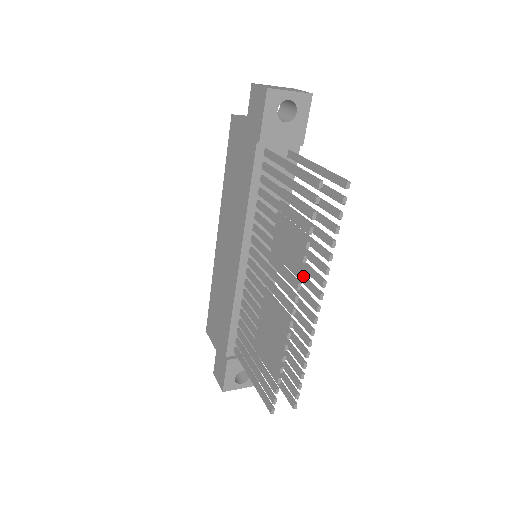
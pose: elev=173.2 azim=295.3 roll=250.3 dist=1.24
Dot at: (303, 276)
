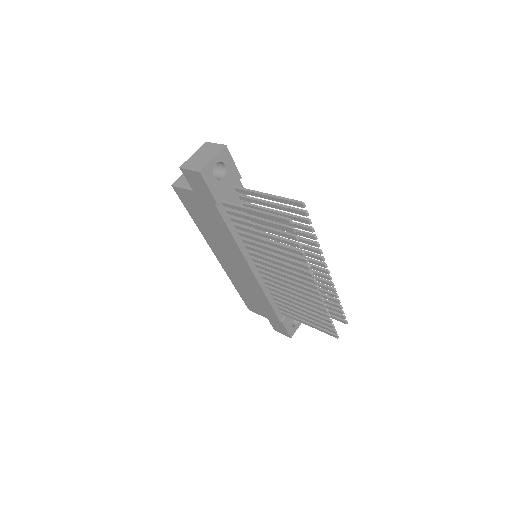
Dot at: occluded
